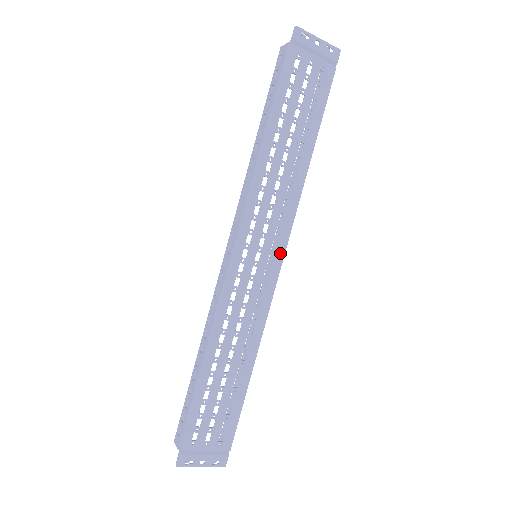
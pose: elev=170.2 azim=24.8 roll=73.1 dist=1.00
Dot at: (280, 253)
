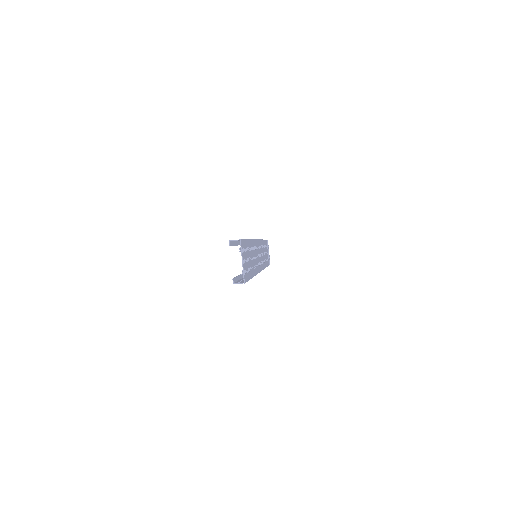
Dot at: (260, 269)
